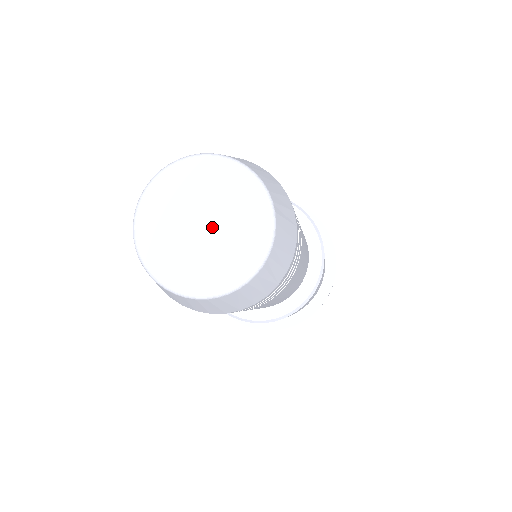
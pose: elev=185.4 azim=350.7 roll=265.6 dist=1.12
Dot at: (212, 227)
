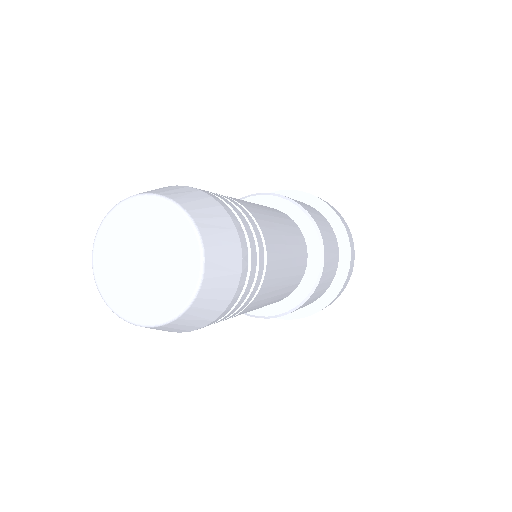
Dot at: (147, 270)
